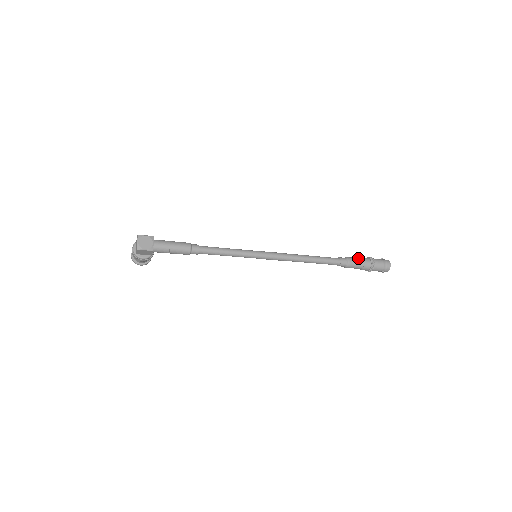
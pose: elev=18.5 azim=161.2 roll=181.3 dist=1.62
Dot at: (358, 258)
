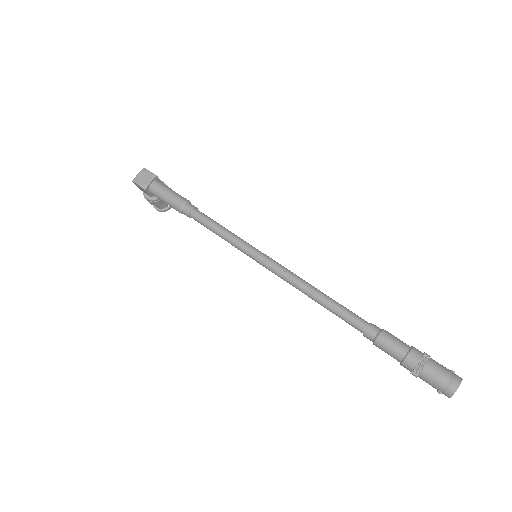
Dot at: (402, 342)
